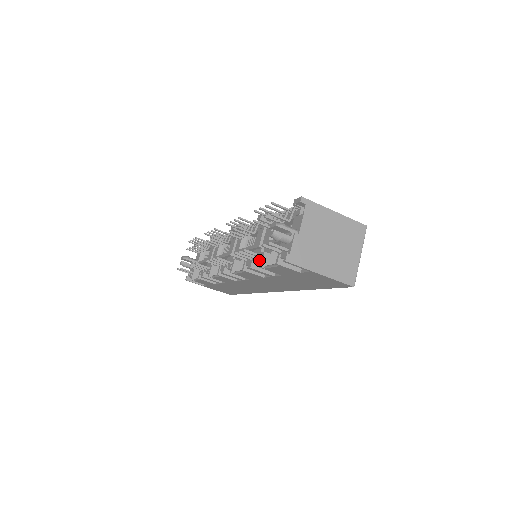
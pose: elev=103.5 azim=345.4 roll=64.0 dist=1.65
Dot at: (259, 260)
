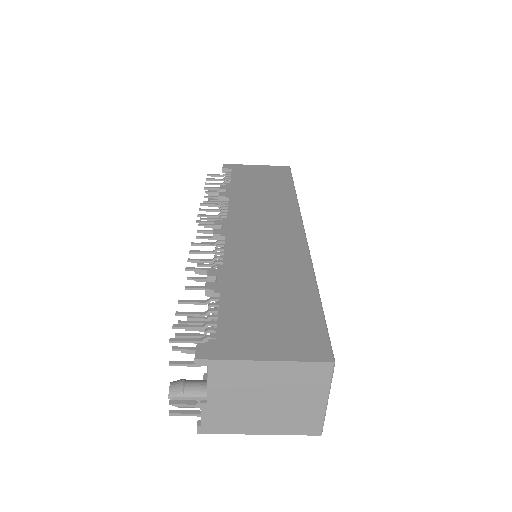
Dot at: occluded
